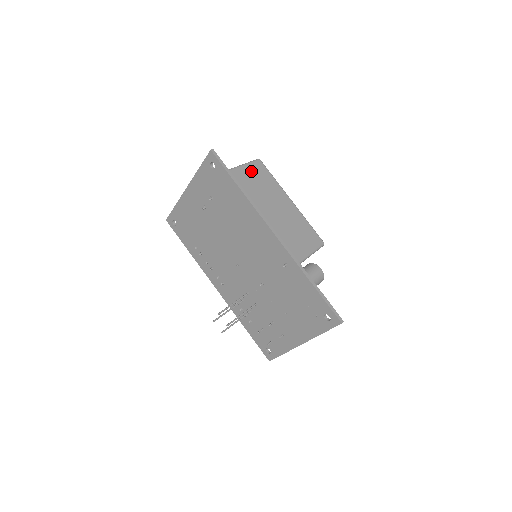
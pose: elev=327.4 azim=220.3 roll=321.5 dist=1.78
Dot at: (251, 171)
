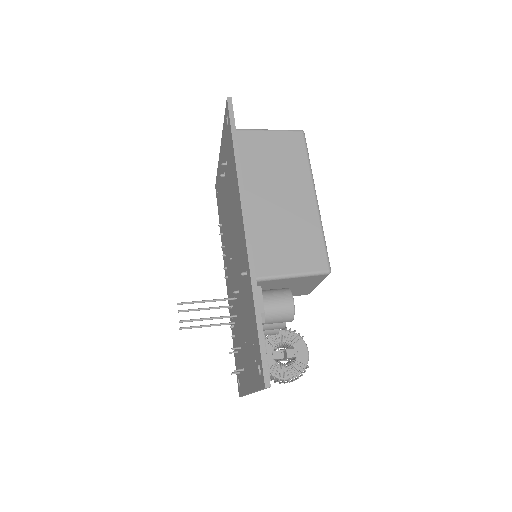
Dot at: (276, 141)
